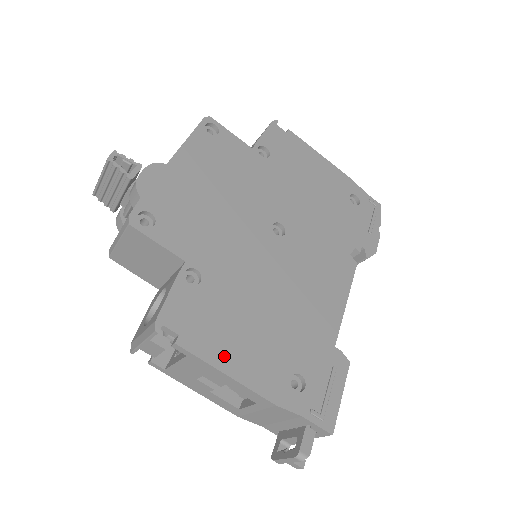
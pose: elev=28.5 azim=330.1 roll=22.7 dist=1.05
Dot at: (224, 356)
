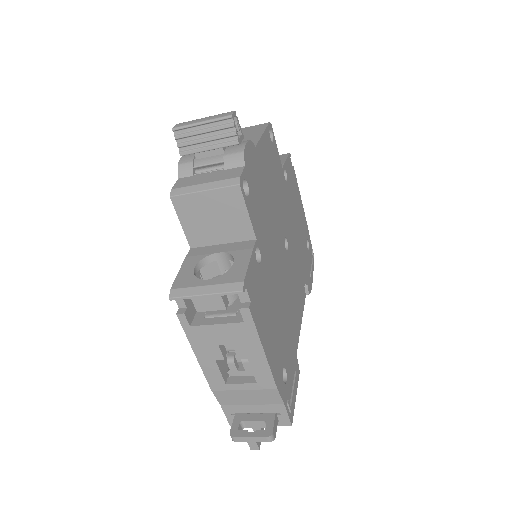
Dot at: (264, 334)
